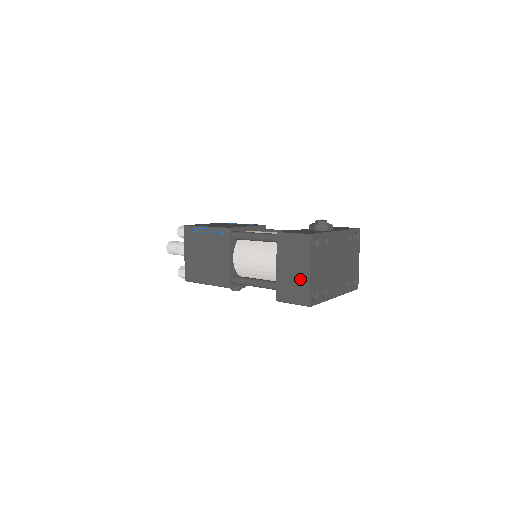
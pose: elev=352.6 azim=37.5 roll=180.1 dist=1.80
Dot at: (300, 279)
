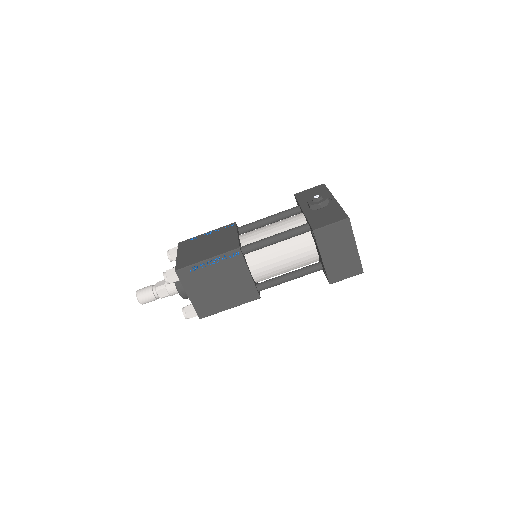
Dot at: (349, 257)
